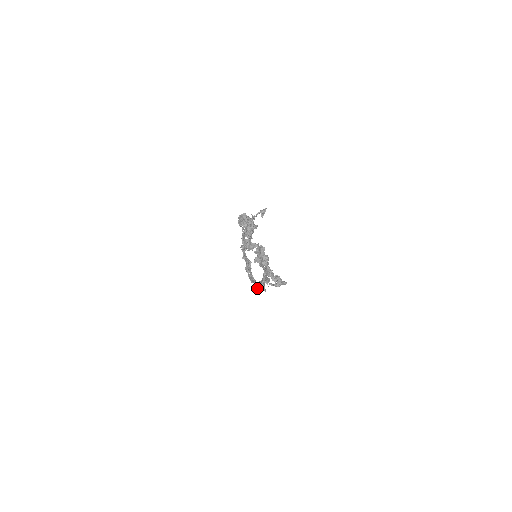
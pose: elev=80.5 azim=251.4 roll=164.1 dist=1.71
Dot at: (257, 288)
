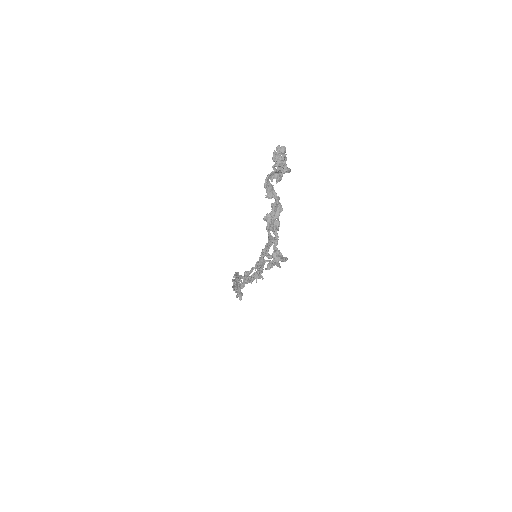
Dot at: (239, 292)
